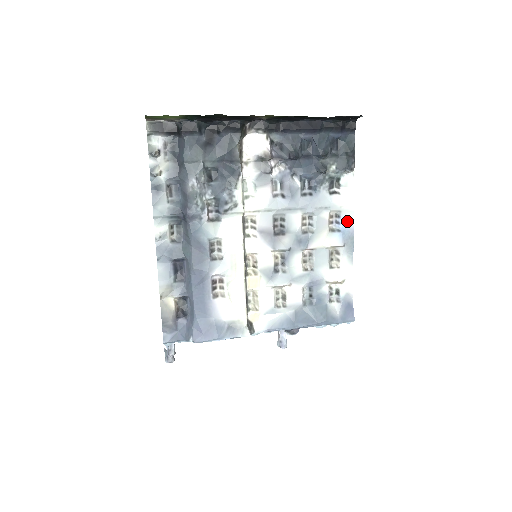
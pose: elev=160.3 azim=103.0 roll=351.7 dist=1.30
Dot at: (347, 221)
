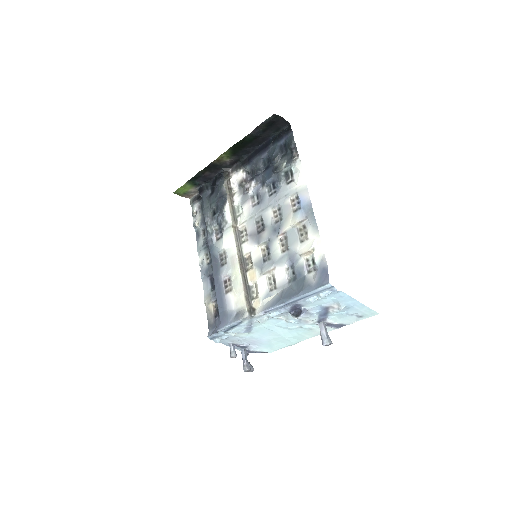
Dot at: (304, 198)
